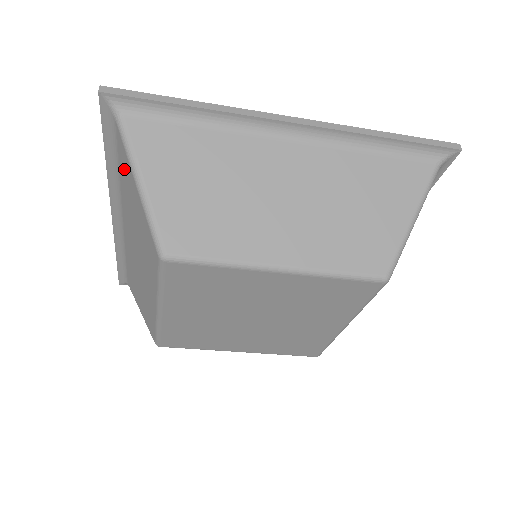
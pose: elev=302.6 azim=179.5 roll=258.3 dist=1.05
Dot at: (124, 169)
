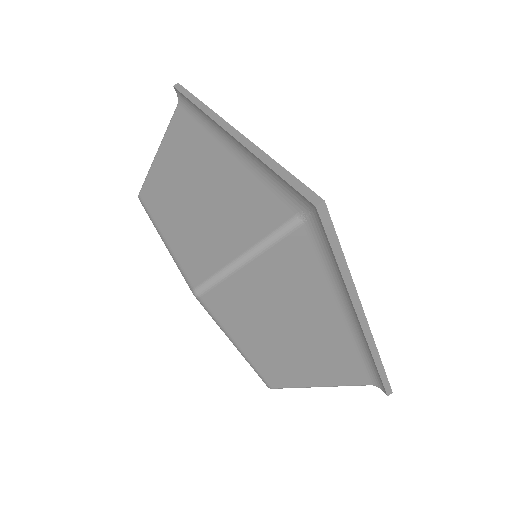
Dot at: occluded
